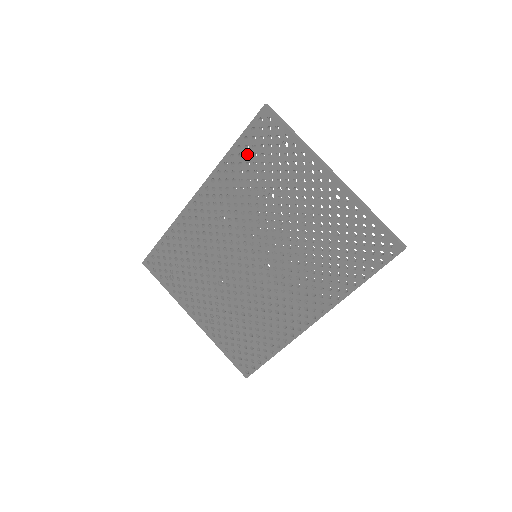
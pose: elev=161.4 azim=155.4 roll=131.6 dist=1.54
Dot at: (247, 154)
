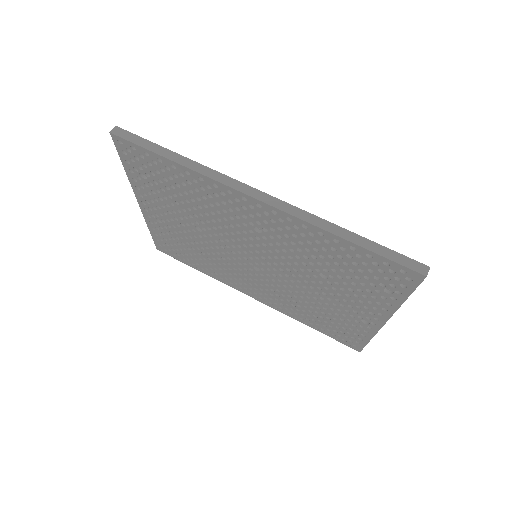
Dot at: occluded
